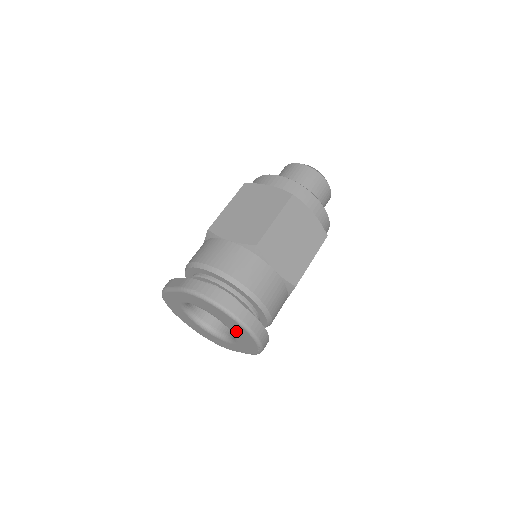
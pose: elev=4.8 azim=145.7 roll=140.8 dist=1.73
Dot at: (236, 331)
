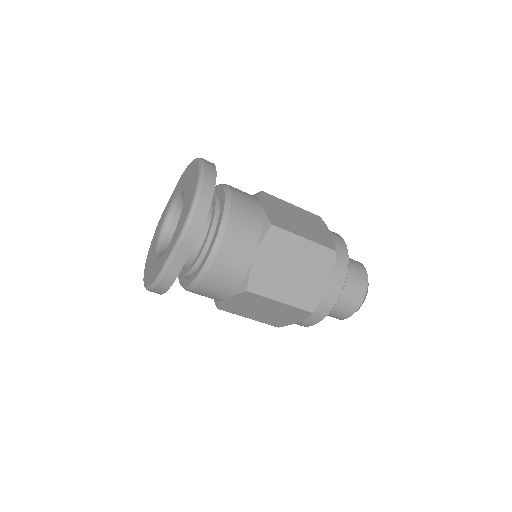
Dot at: (189, 190)
